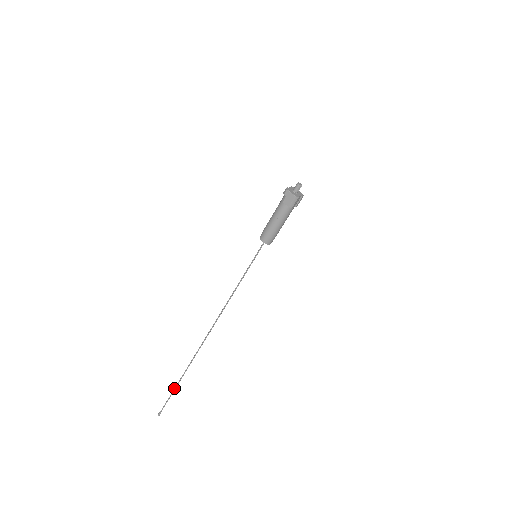
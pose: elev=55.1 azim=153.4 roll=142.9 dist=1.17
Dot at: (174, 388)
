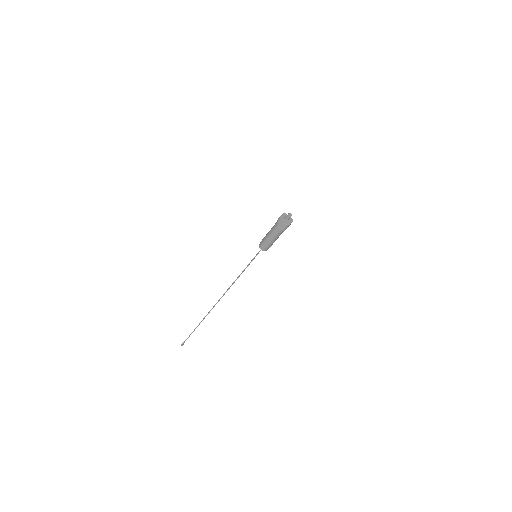
Dot at: occluded
